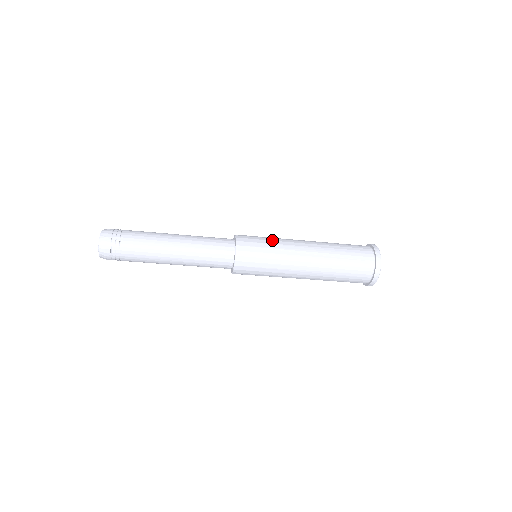
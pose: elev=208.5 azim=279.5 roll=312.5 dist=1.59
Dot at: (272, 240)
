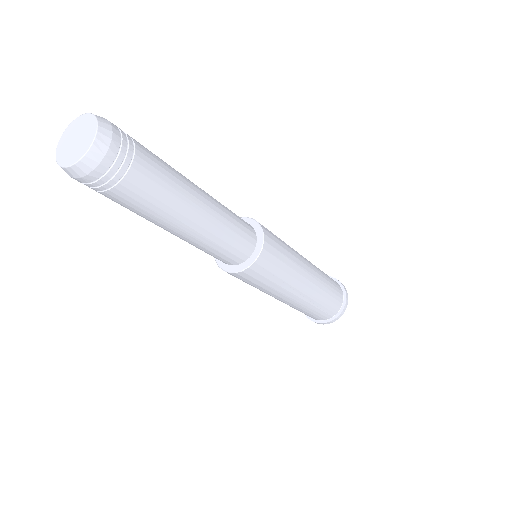
Dot at: occluded
